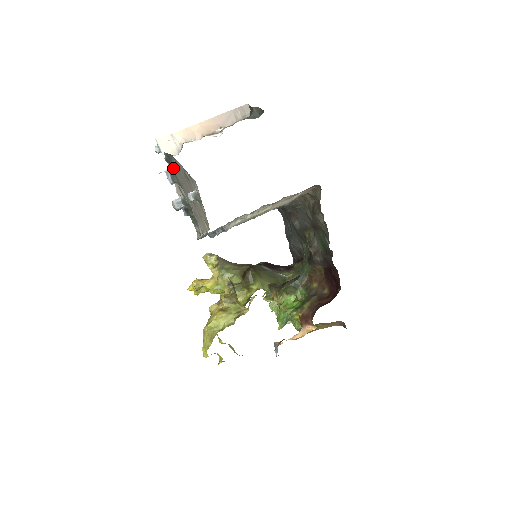
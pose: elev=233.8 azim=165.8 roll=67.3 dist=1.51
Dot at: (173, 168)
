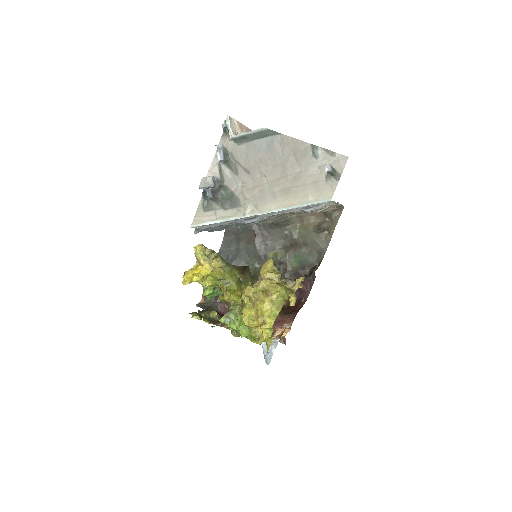
Dot at: (240, 146)
